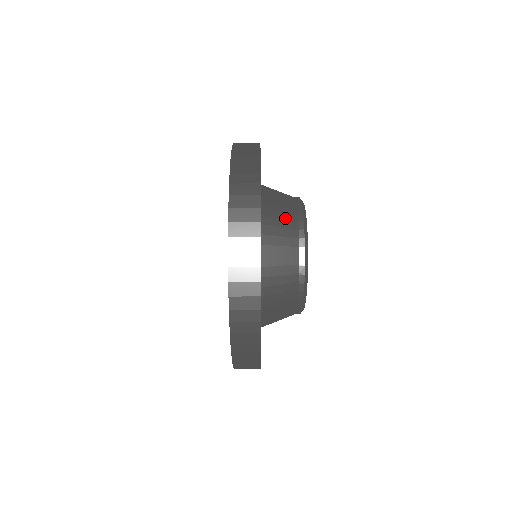
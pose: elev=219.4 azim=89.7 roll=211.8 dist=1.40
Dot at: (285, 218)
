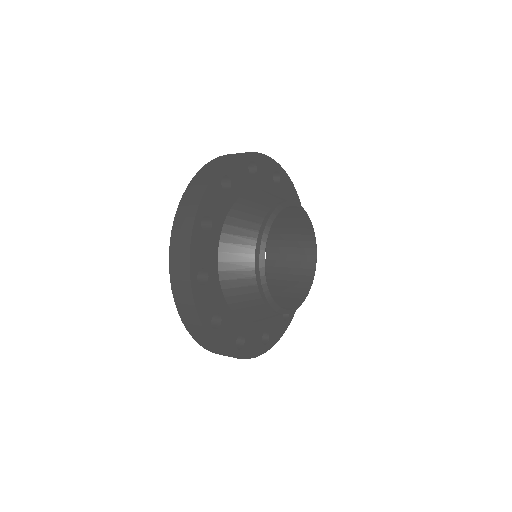
Dot at: (242, 277)
